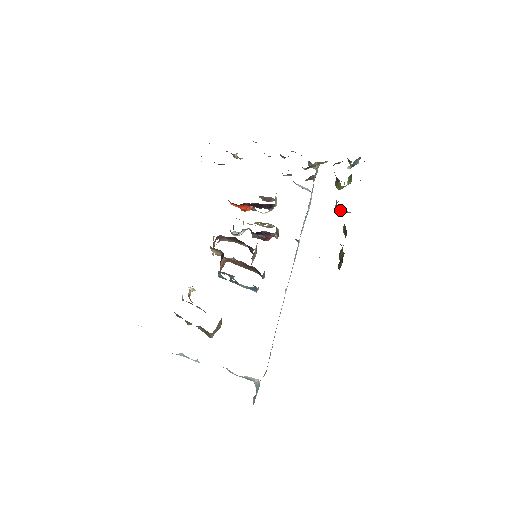
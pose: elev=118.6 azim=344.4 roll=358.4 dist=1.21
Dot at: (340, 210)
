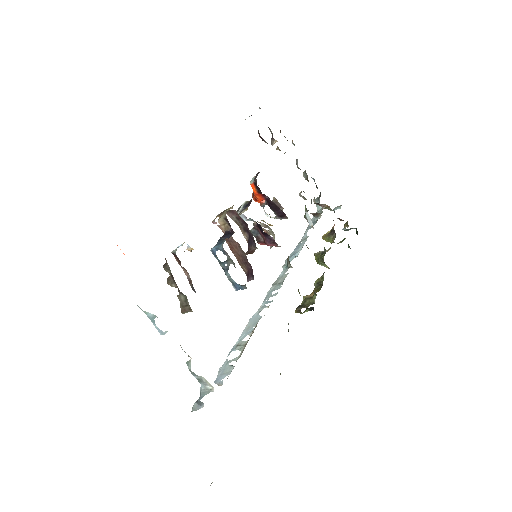
Dot at: (322, 260)
